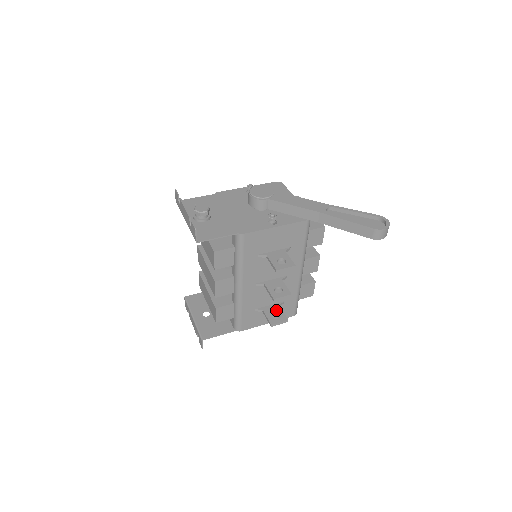
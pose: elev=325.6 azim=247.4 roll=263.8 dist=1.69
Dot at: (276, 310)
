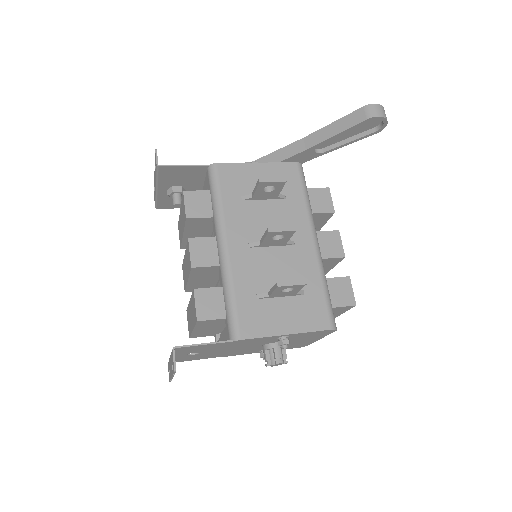
Dot at: (288, 288)
